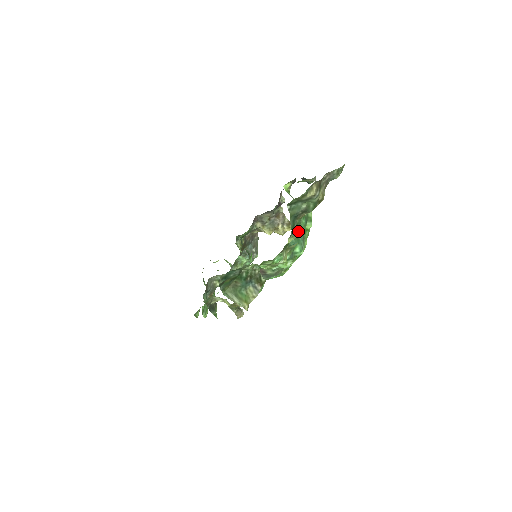
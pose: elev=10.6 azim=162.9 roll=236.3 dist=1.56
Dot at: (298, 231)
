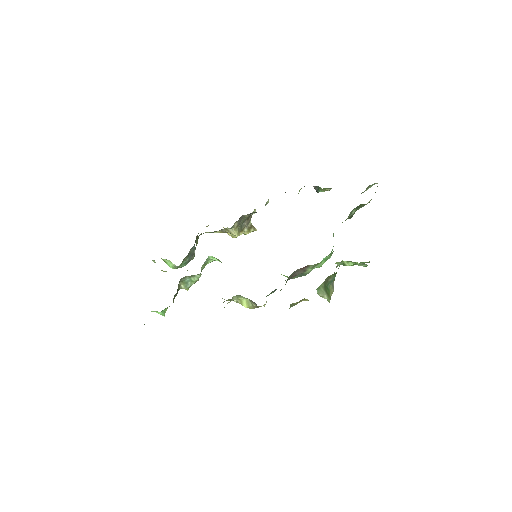
Dot at: (333, 234)
